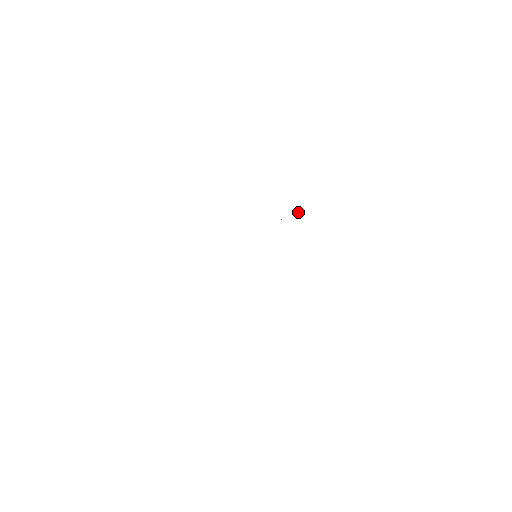
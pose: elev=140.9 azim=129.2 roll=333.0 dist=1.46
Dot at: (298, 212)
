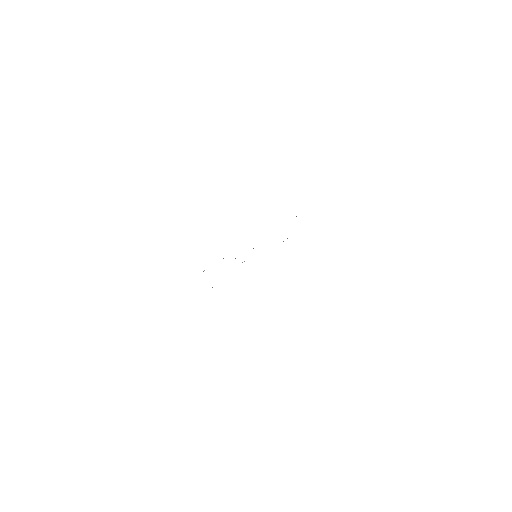
Dot at: occluded
